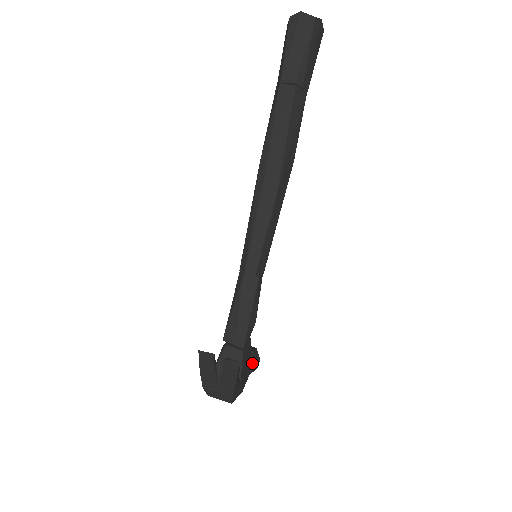
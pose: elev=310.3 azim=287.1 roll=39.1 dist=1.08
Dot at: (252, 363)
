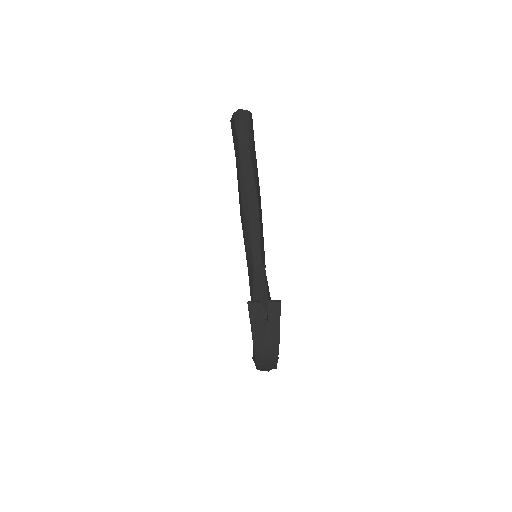
Dot at: occluded
